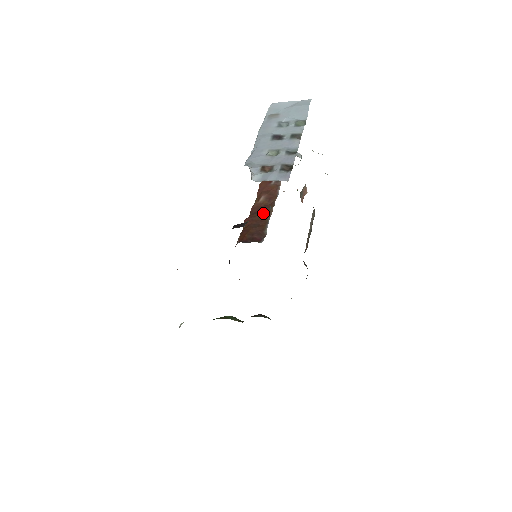
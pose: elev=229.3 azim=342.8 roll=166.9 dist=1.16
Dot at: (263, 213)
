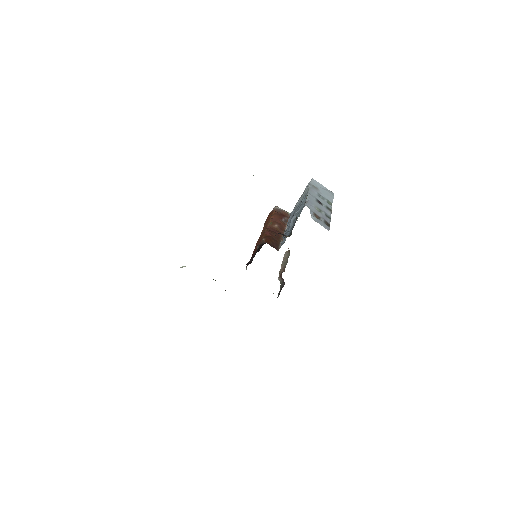
Dot at: (278, 235)
